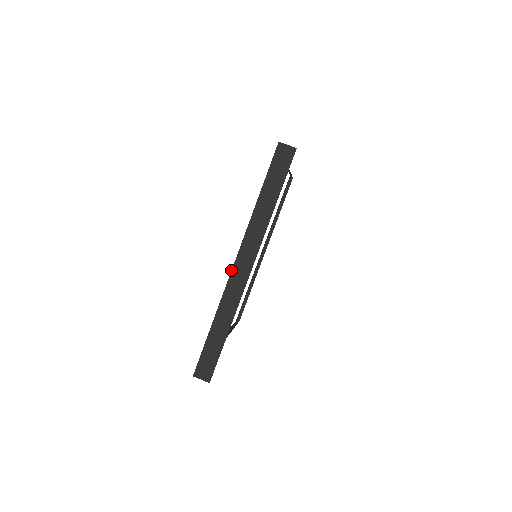
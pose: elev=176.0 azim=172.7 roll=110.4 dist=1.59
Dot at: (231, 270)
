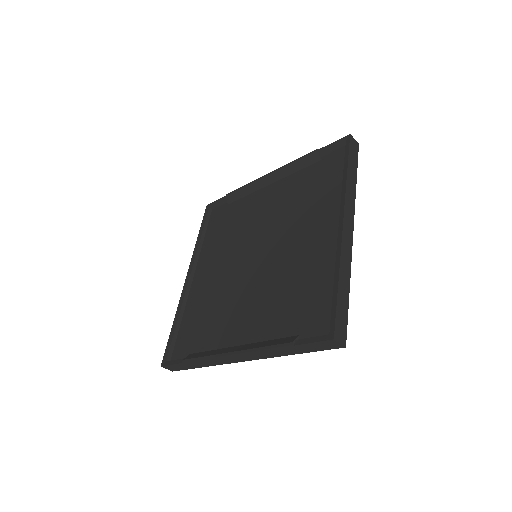
Dot at: (342, 228)
